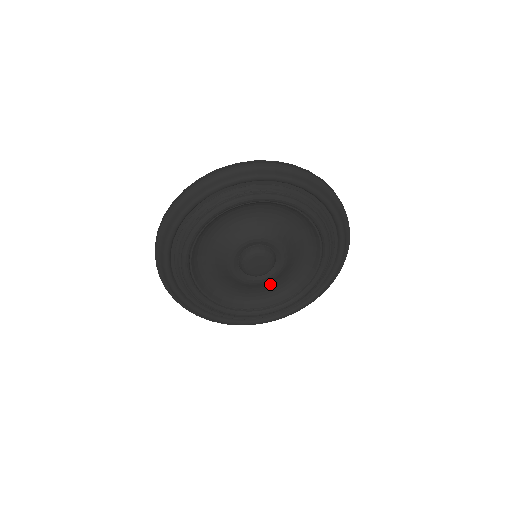
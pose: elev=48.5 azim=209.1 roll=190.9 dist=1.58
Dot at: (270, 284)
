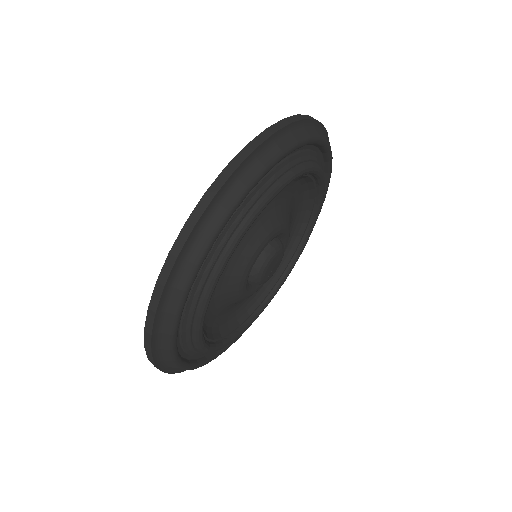
Dot at: occluded
